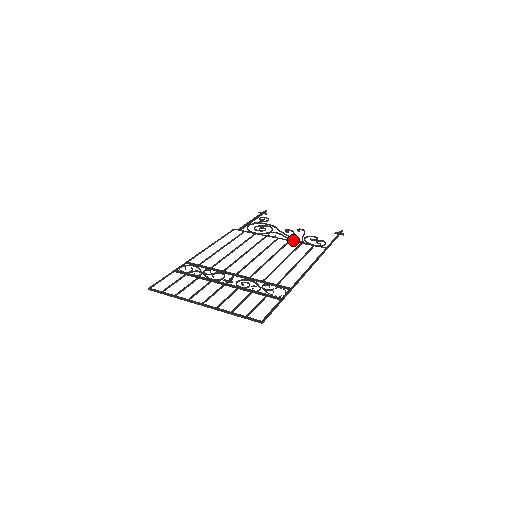
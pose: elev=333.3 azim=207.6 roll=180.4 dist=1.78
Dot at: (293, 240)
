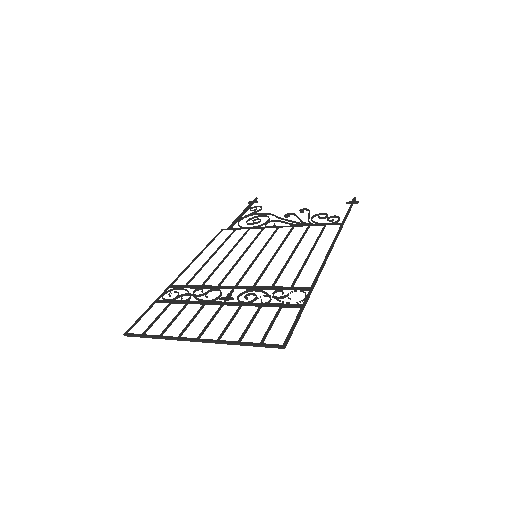
Dot at: (298, 224)
